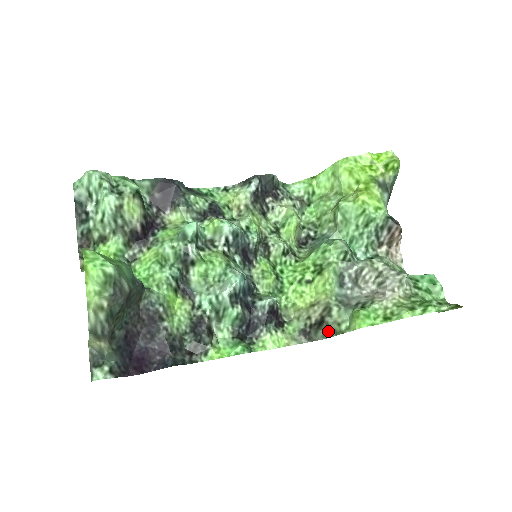
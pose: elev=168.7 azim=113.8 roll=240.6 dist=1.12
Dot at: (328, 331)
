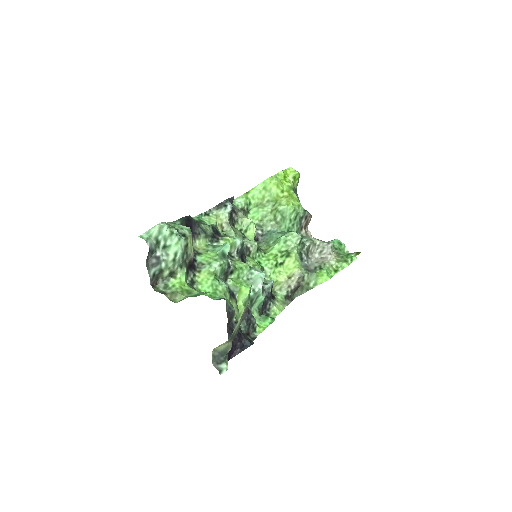
Dot at: (301, 291)
